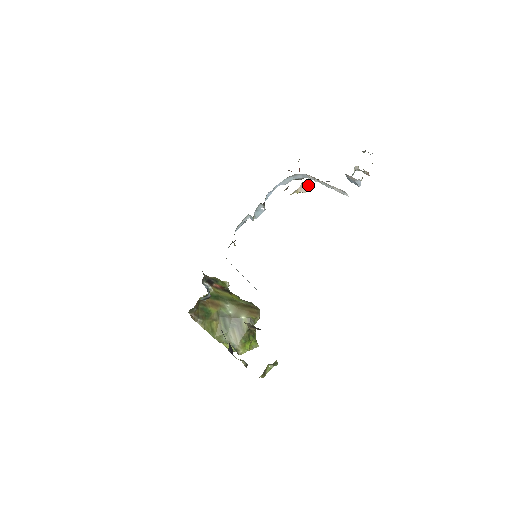
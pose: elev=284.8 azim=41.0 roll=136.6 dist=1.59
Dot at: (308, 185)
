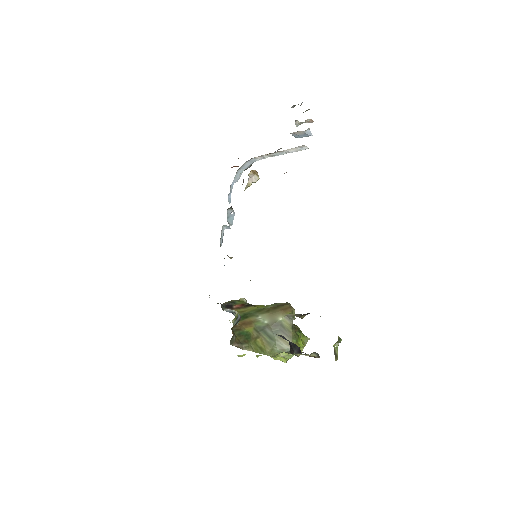
Dot at: (255, 173)
